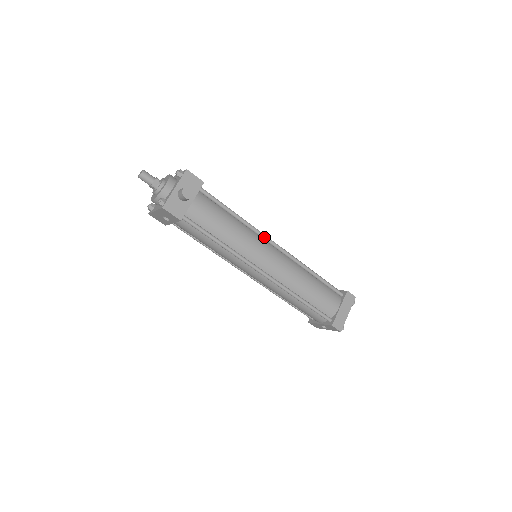
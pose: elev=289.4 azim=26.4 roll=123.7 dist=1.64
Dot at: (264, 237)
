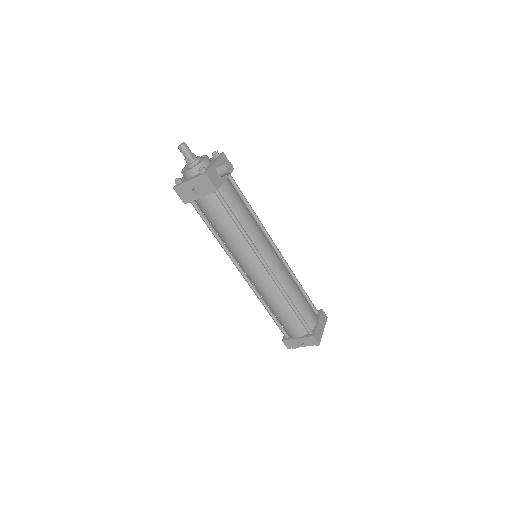
Dot at: (269, 237)
